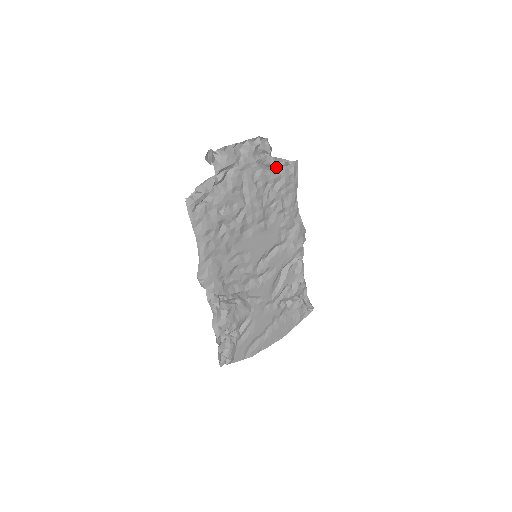
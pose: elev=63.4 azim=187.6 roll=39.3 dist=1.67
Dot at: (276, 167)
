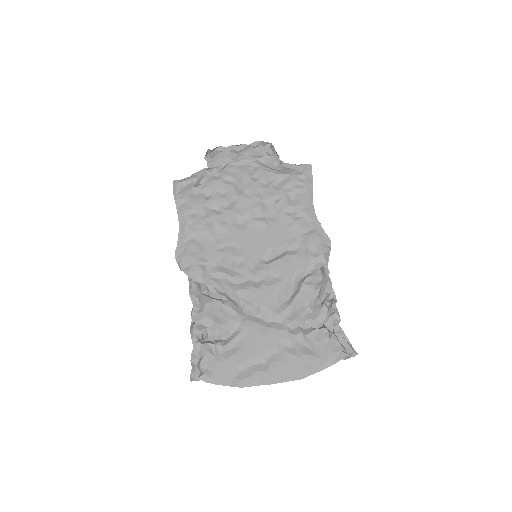
Dot at: (283, 170)
